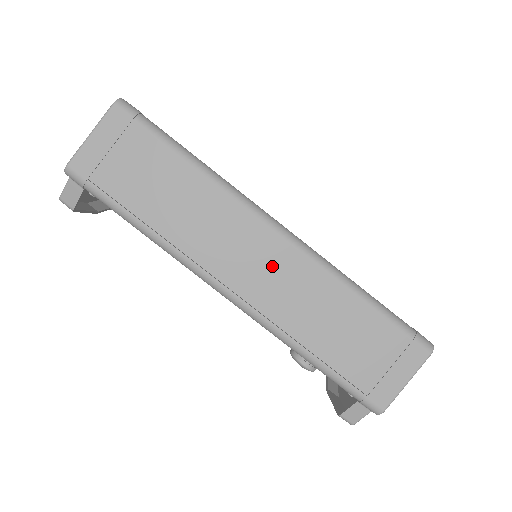
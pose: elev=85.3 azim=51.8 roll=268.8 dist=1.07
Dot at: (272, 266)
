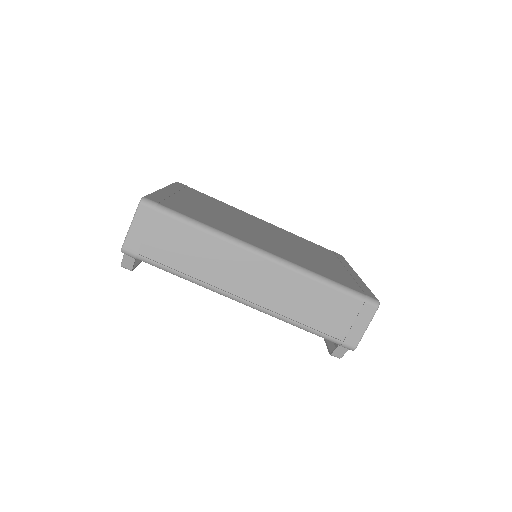
Dot at: (265, 279)
